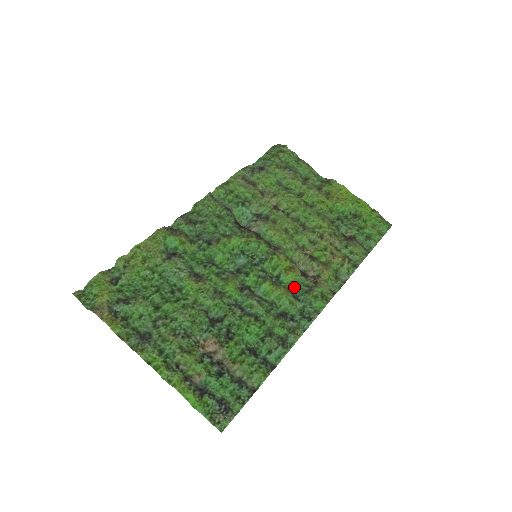
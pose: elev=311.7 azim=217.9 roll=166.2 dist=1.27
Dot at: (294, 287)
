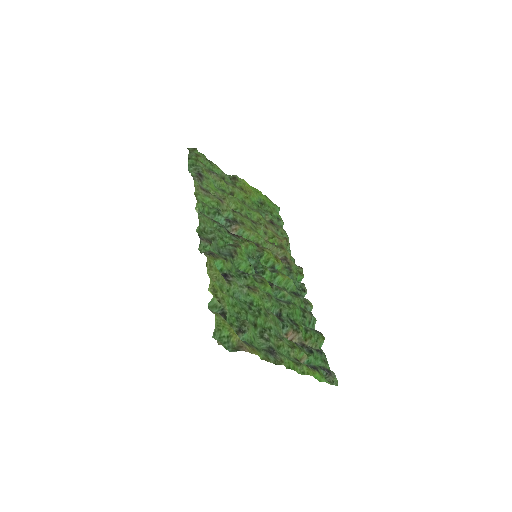
Dot at: (283, 271)
